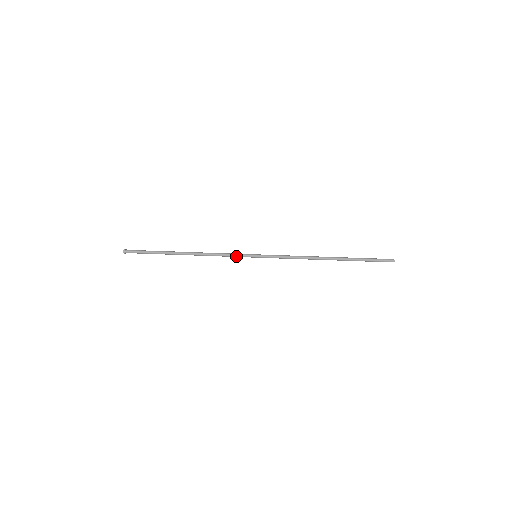
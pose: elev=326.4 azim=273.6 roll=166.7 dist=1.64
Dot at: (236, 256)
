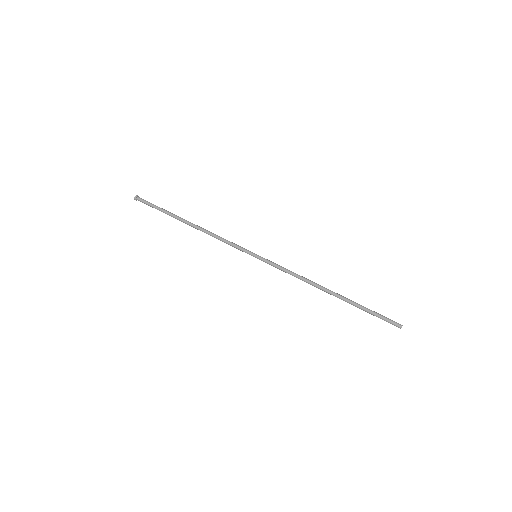
Dot at: (236, 248)
